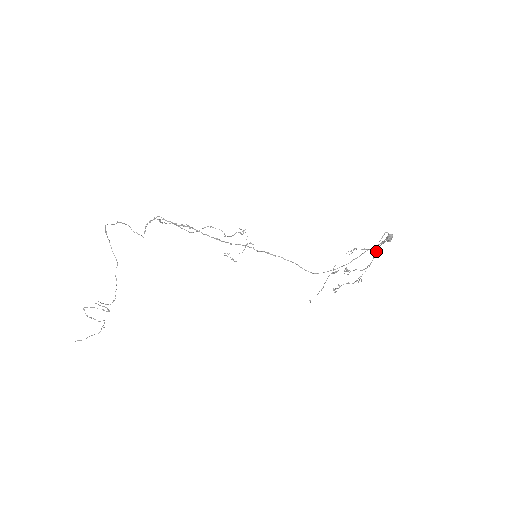
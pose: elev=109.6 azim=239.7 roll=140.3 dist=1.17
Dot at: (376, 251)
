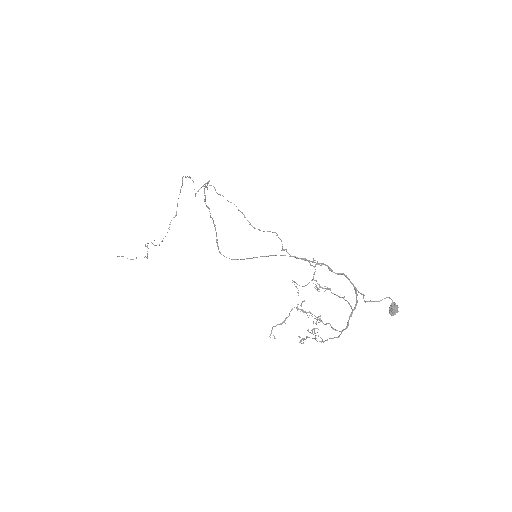
Dot at: (354, 308)
